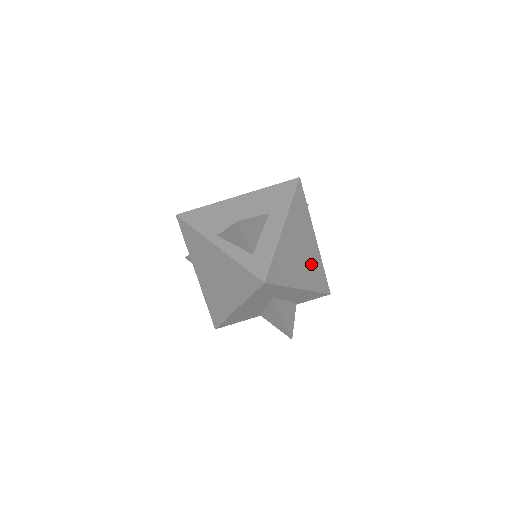
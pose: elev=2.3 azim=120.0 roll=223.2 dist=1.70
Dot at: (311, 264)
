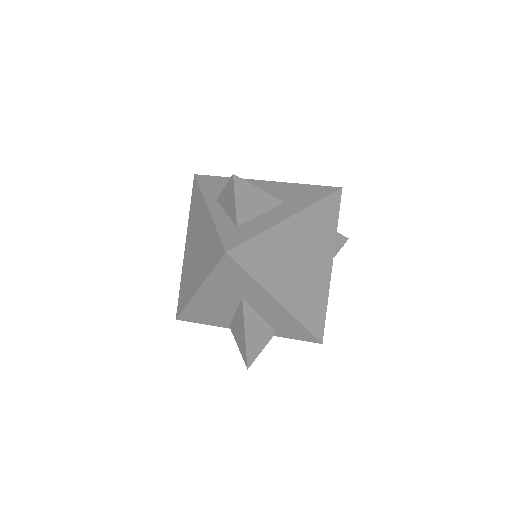
Dot at: (310, 288)
